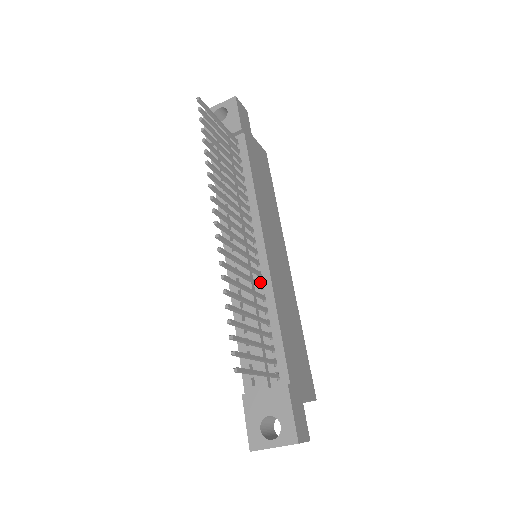
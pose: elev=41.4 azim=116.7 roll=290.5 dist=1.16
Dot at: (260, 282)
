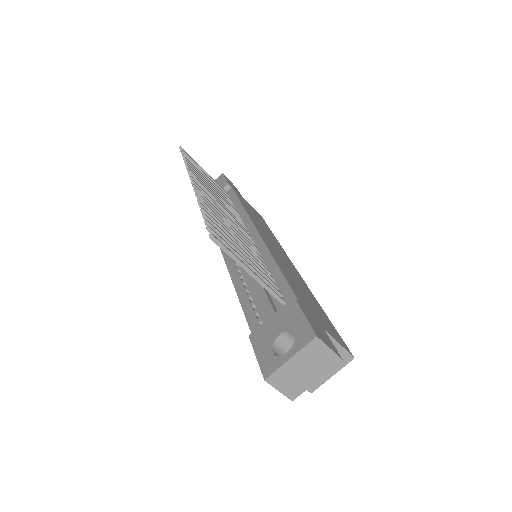
Dot at: occluded
